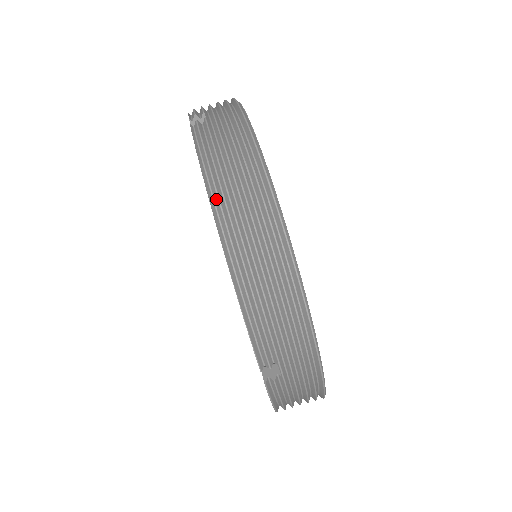
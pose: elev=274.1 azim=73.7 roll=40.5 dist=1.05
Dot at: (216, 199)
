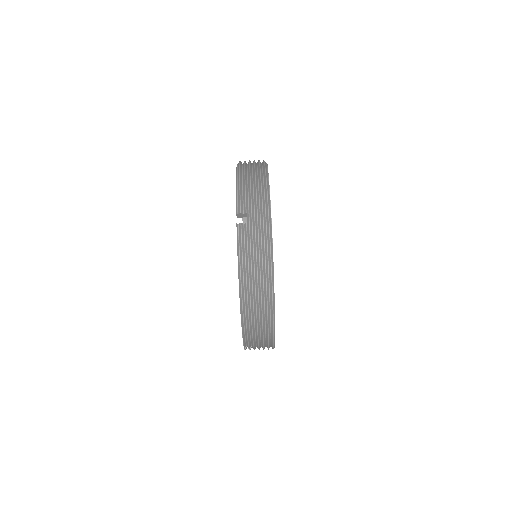
Dot at: (243, 289)
